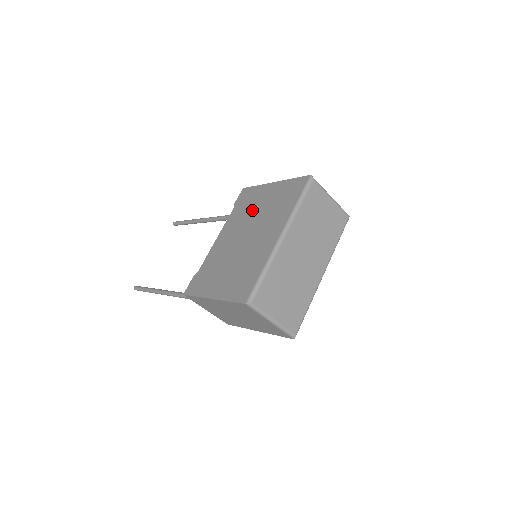
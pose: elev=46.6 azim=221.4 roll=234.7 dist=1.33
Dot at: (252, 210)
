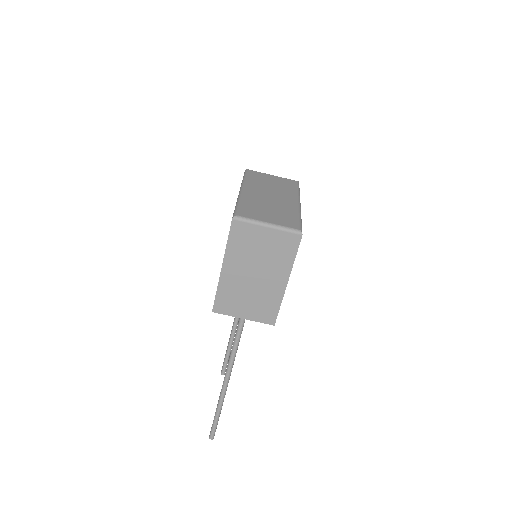
Dot at: occluded
